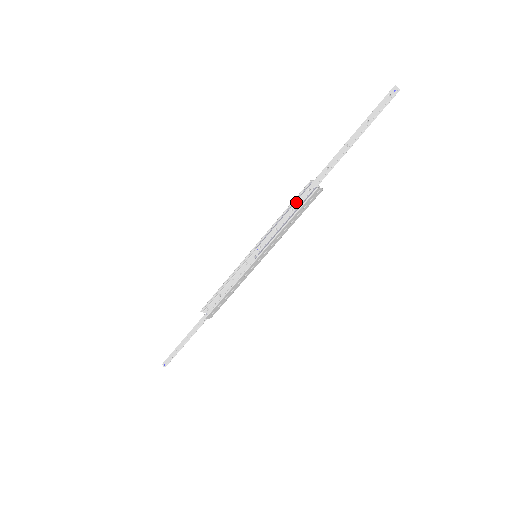
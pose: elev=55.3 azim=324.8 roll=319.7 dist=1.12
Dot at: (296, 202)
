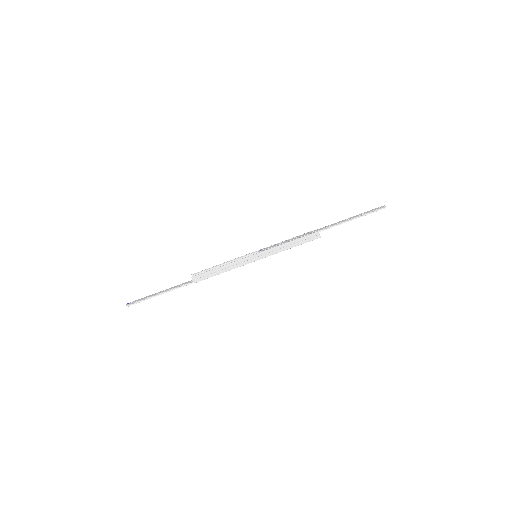
Dot at: (302, 235)
